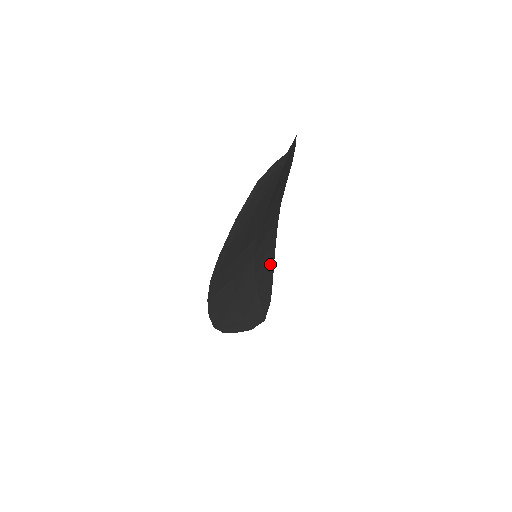
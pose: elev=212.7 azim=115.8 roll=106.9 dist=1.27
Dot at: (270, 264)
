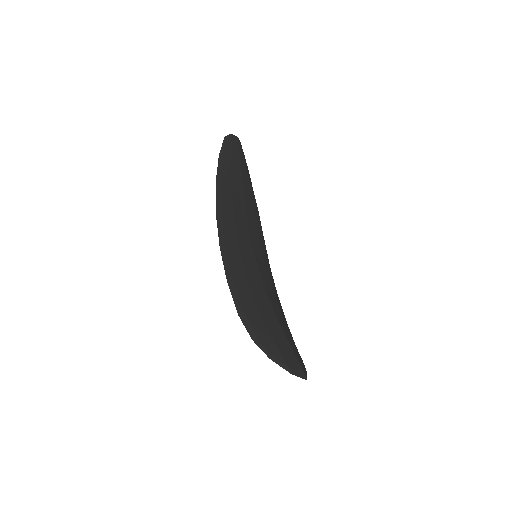
Dot at: occluded
